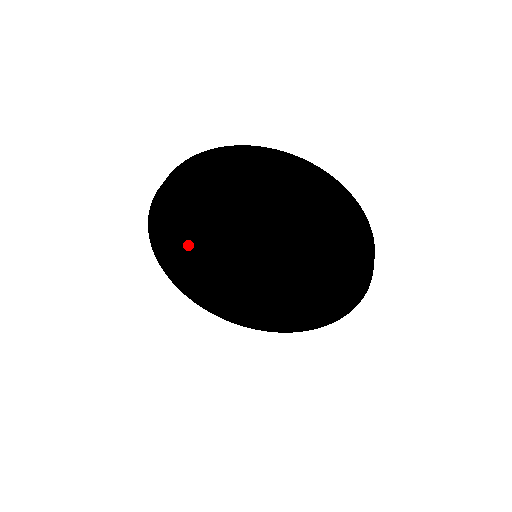
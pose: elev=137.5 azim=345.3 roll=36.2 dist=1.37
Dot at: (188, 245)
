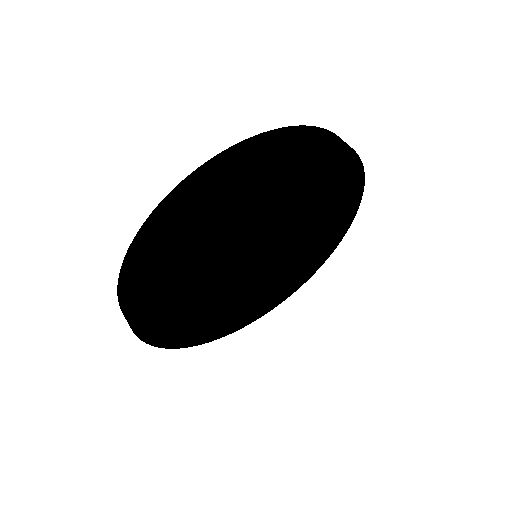
Dot at: (183, 280)
